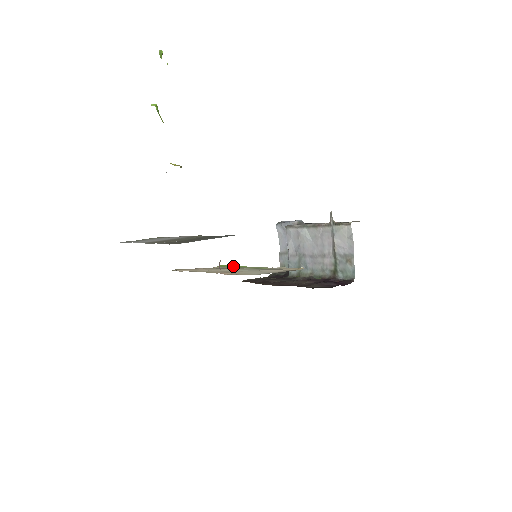
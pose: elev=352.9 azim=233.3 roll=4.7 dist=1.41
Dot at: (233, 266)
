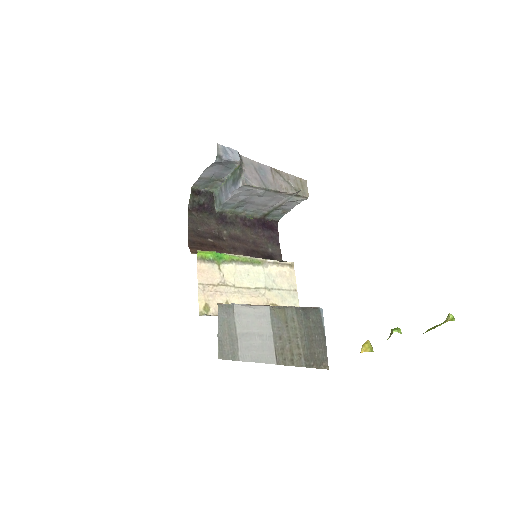
Dot at: (221, 258)
